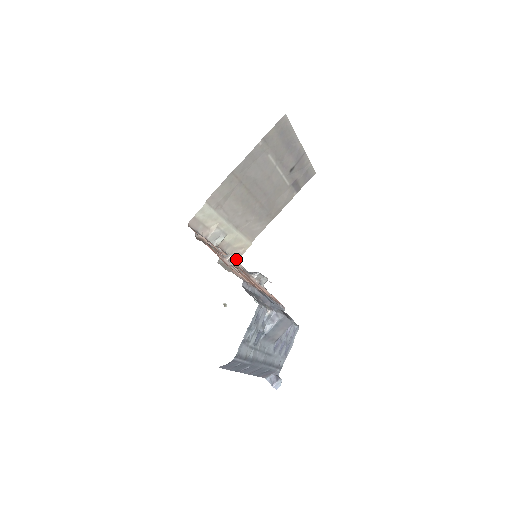
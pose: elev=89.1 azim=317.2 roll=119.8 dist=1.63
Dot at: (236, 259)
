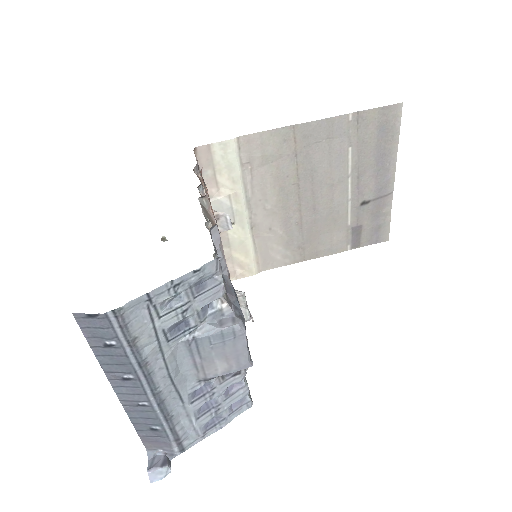
Dot at: (227, 227)
